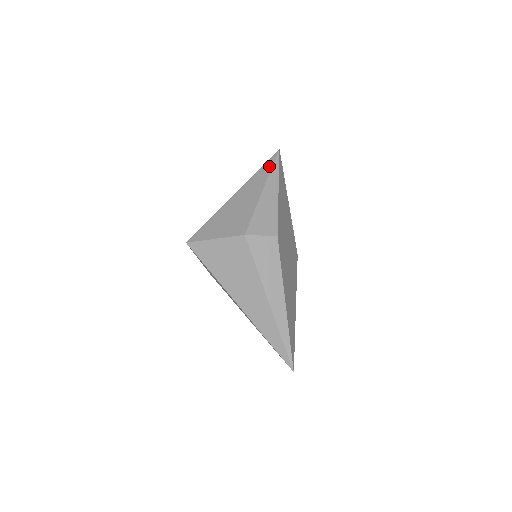
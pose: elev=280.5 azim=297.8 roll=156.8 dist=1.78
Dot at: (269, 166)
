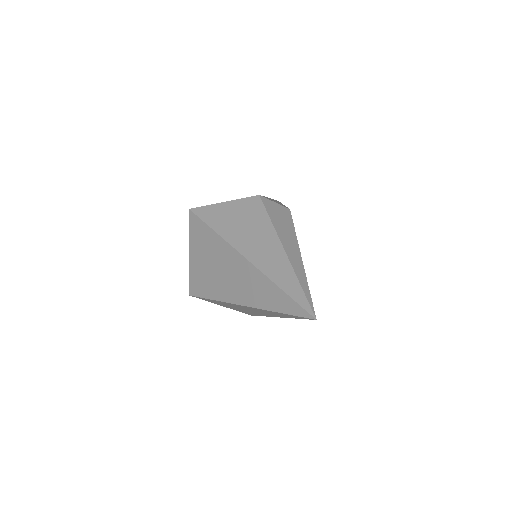
Dot at: occluded
